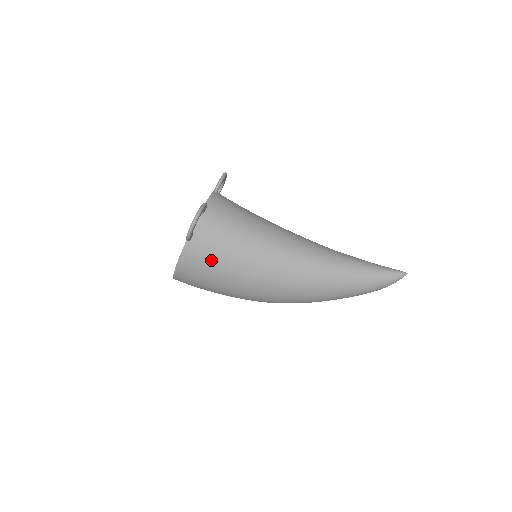
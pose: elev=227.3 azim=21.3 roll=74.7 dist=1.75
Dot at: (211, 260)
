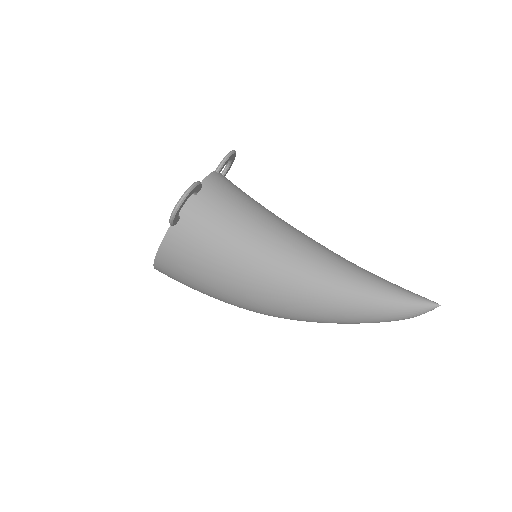
Dot at: (198, 253)
